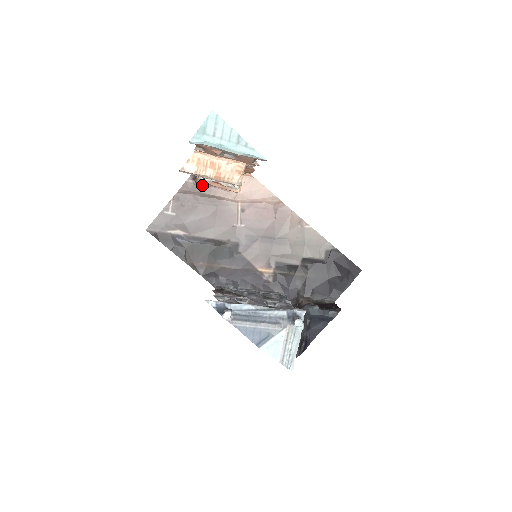
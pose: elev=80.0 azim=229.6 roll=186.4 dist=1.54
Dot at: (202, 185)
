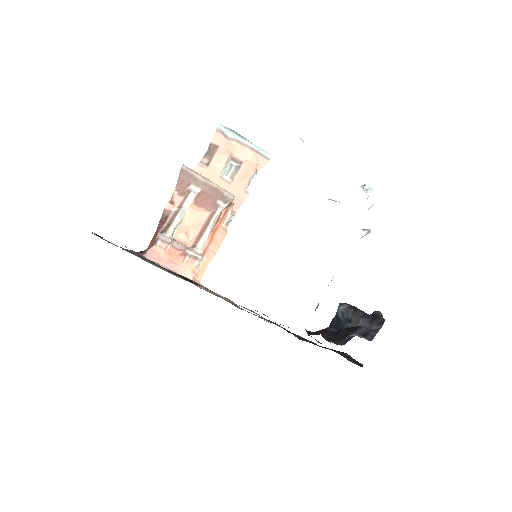
Dot at: occluded
